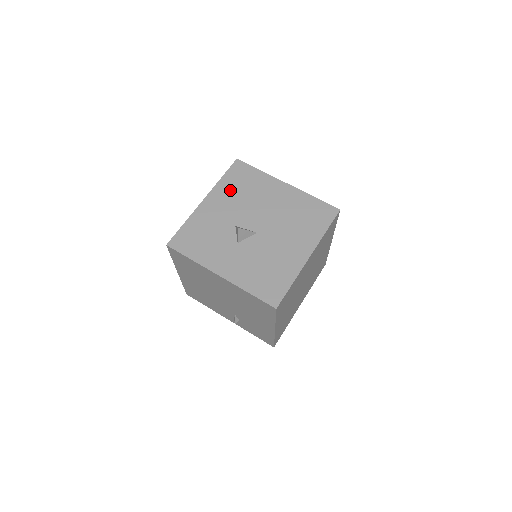
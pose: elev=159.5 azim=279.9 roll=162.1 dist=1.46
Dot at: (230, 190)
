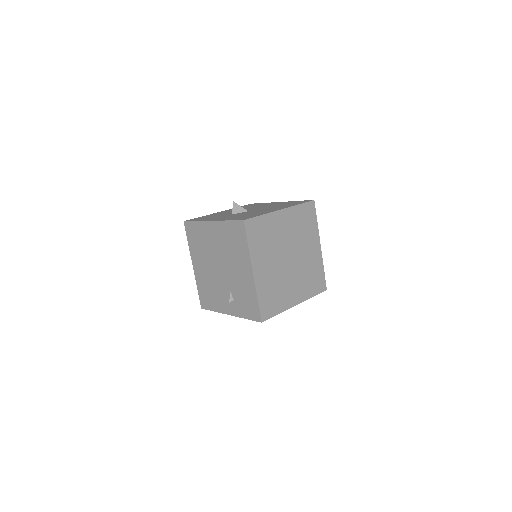
Dot at: occluded
